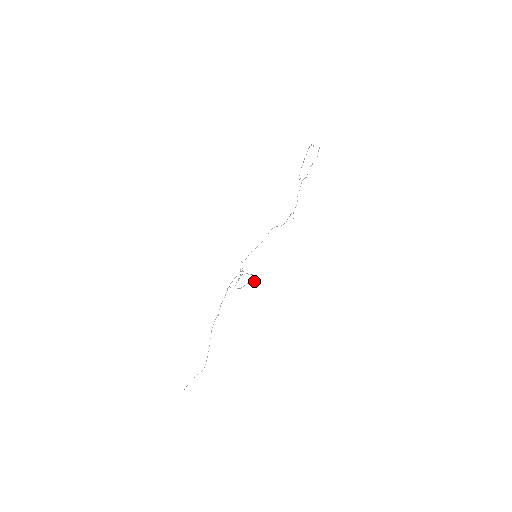
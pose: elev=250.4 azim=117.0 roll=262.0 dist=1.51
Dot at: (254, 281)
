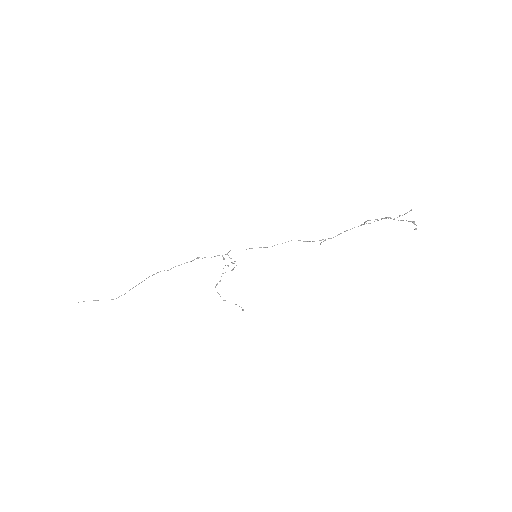
Dot at: occluded
